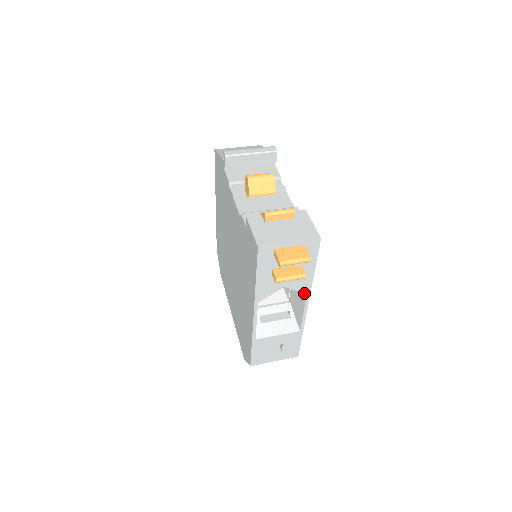
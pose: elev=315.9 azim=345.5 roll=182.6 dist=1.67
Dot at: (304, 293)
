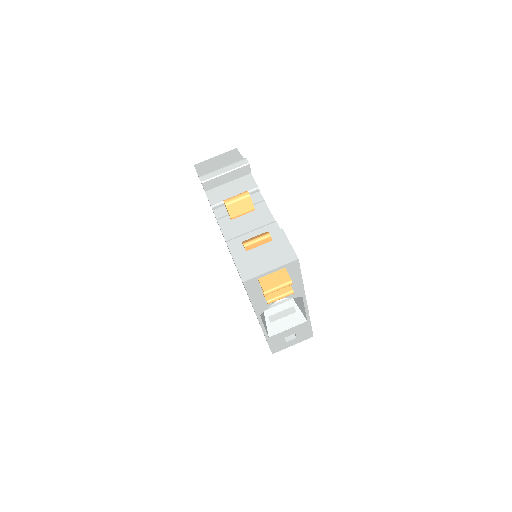
Dot at: occluded
